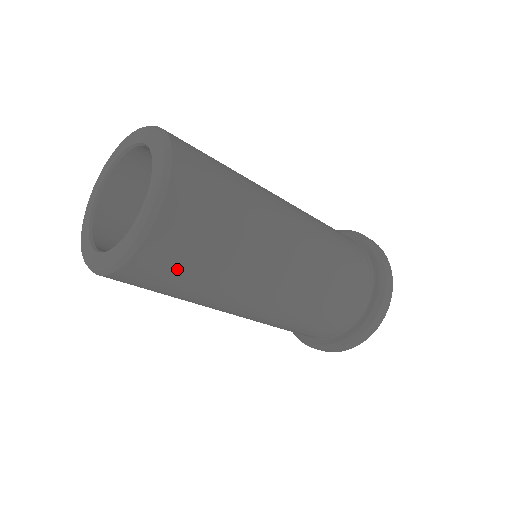
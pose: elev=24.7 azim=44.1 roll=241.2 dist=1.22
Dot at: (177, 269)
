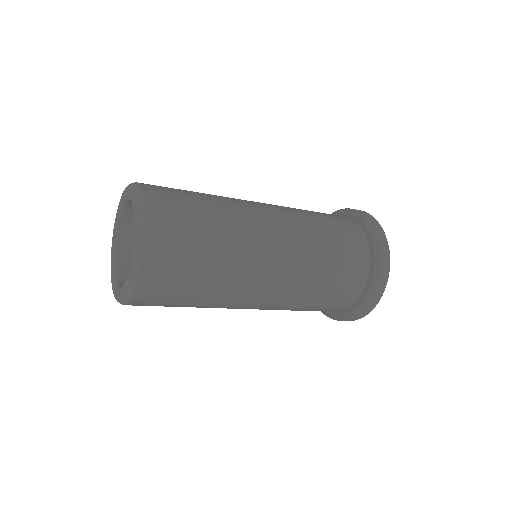
Dot at: occluded
